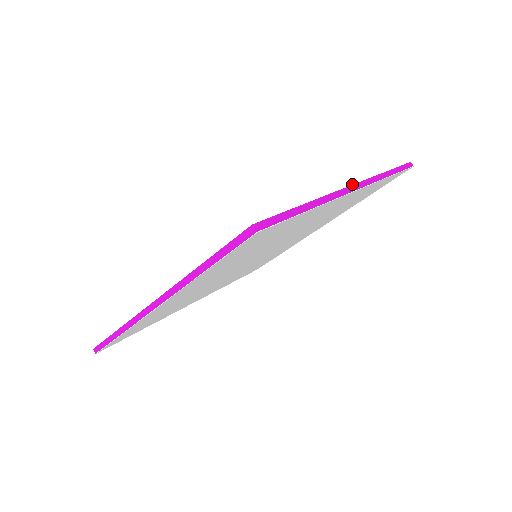
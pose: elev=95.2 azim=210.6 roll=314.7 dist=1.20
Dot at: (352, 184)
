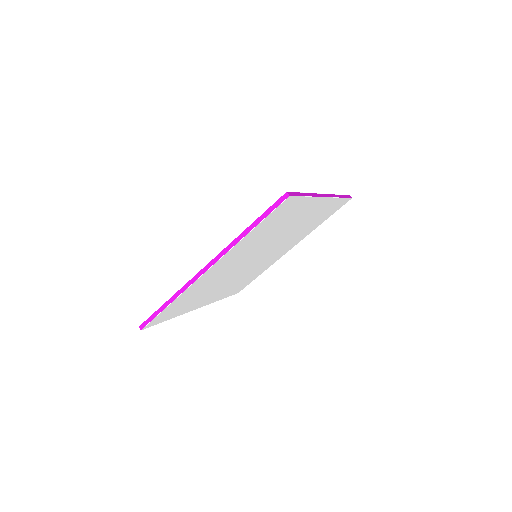
Dot at: (324, 194)
